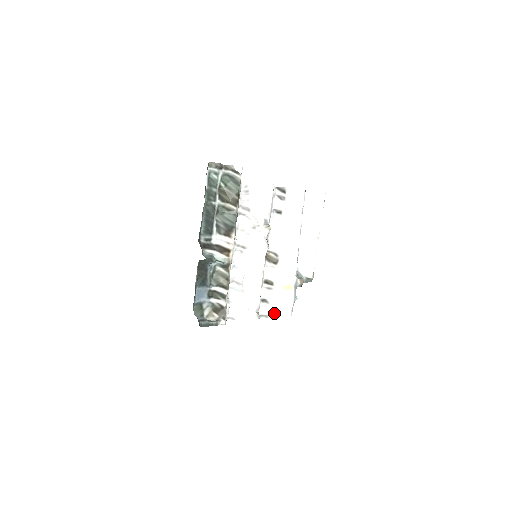
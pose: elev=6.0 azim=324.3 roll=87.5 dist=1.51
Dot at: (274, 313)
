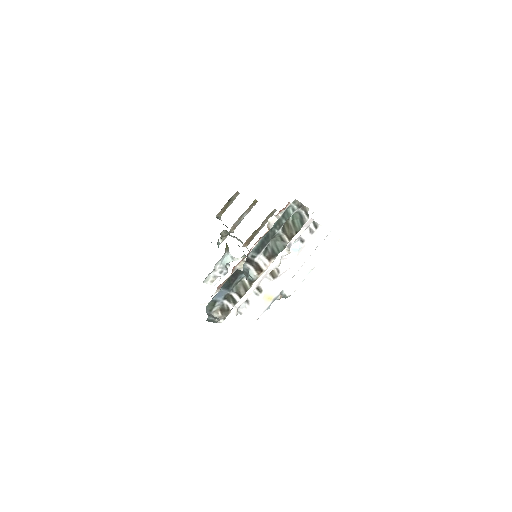
Dot at: (247, 313)
